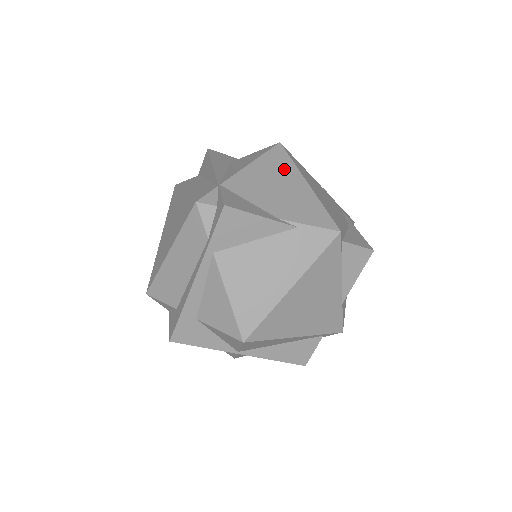
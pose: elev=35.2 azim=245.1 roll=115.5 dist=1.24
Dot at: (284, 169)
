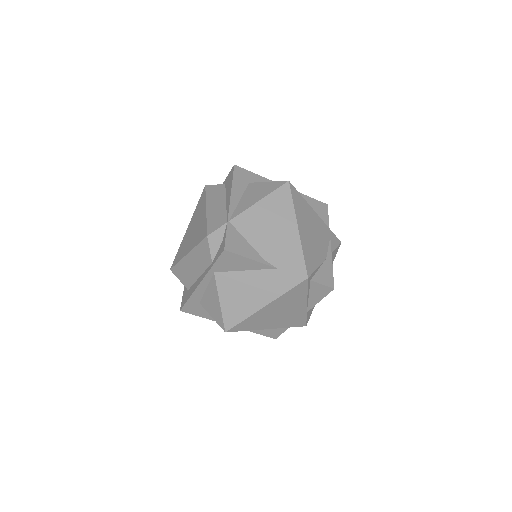
Dot at: (283, 211)
